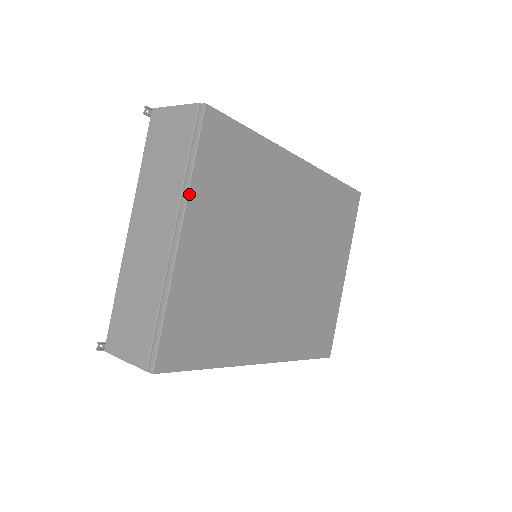
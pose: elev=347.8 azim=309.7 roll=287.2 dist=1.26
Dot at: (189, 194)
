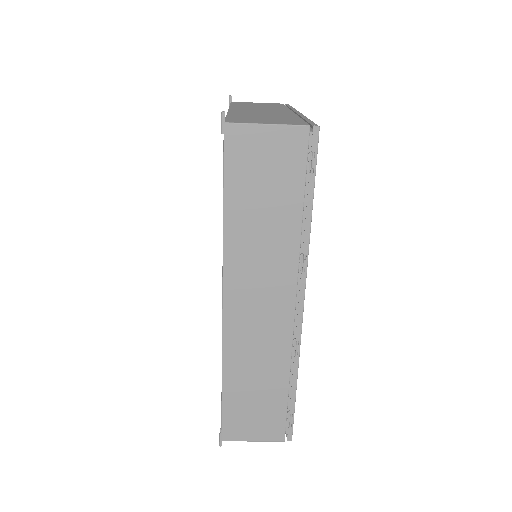
Dot at: occluded
